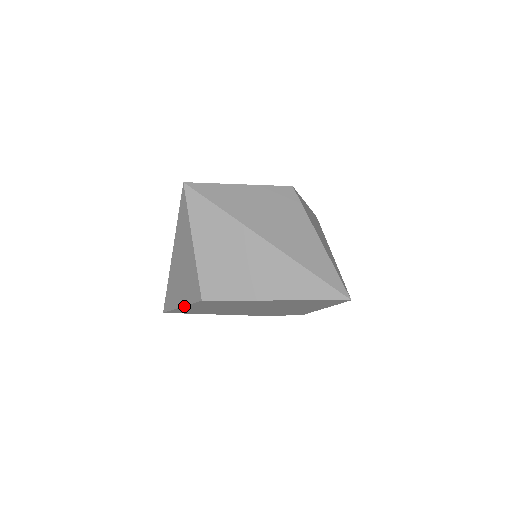
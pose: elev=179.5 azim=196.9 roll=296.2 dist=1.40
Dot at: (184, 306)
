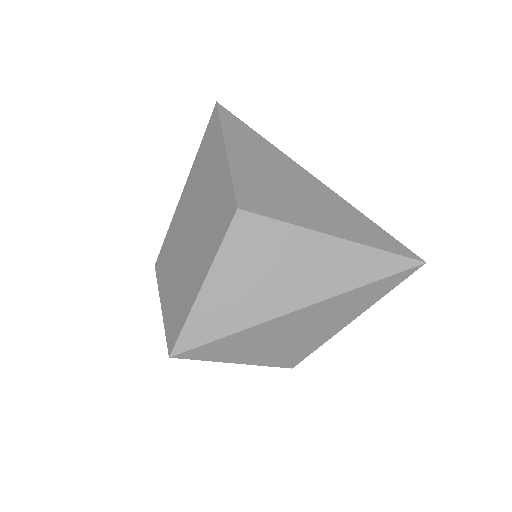
Dot at: occluded
